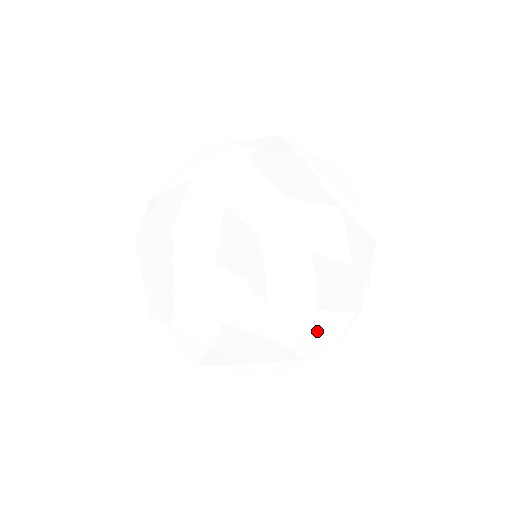
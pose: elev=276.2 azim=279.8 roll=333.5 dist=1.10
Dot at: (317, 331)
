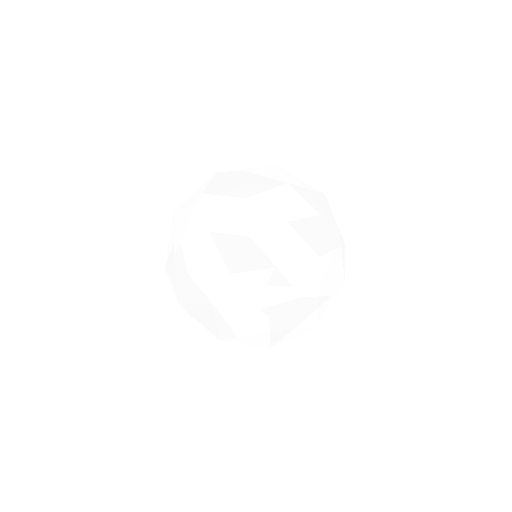
Dot at: (326, 280)
